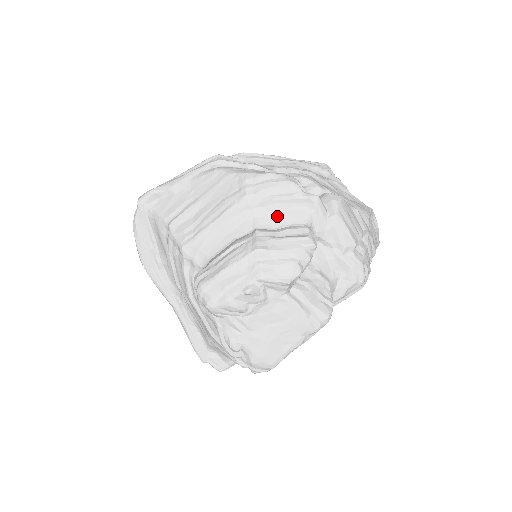
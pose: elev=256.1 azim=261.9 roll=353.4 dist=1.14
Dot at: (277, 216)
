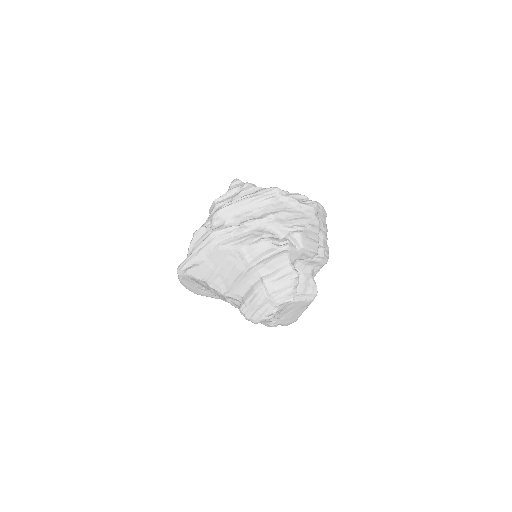
Dot at: (270, 265)
